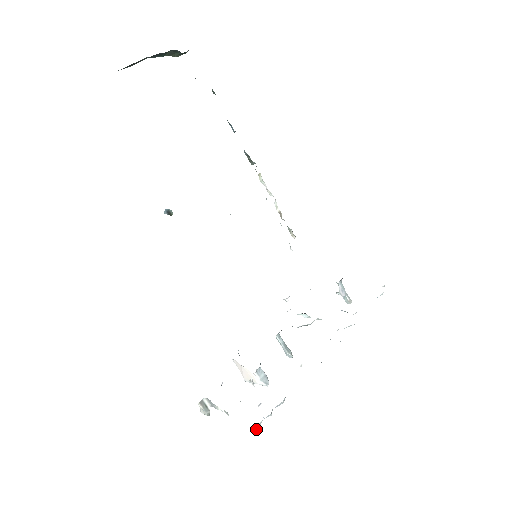
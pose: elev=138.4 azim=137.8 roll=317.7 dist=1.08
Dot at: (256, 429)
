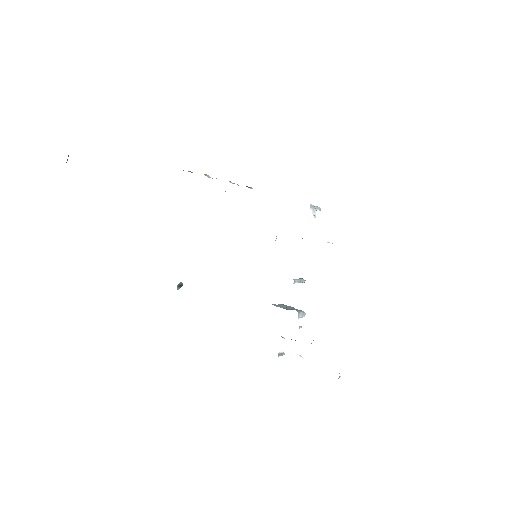
Dot at: occluded
